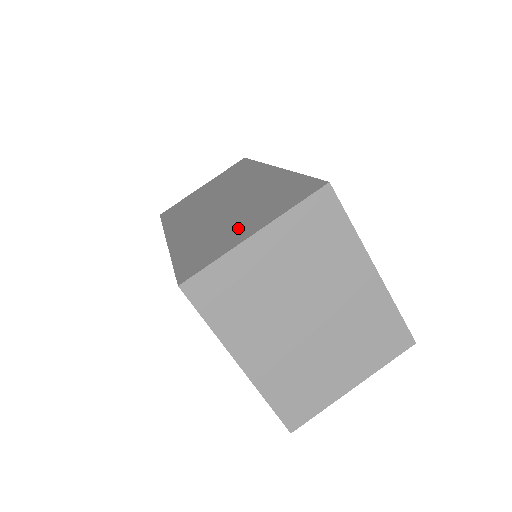
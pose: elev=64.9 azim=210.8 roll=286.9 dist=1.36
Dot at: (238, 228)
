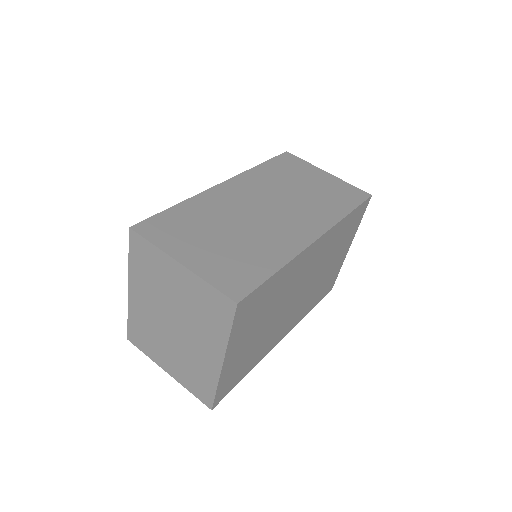
Dot at: (200, 245)
